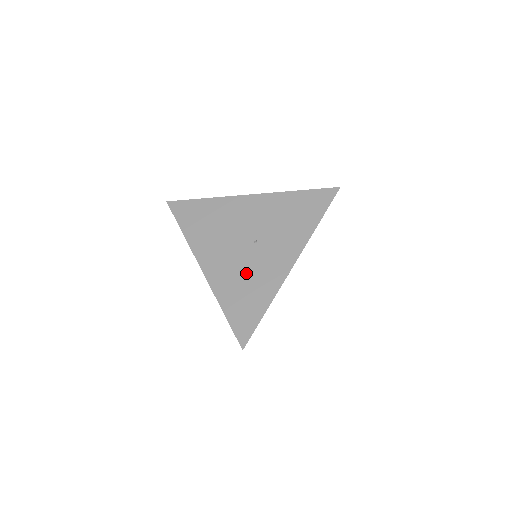
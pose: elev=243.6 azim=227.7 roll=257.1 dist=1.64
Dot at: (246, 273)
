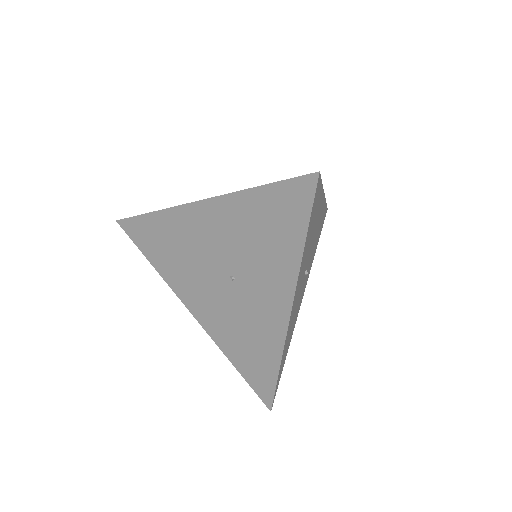
Dot at: (238, 322)
